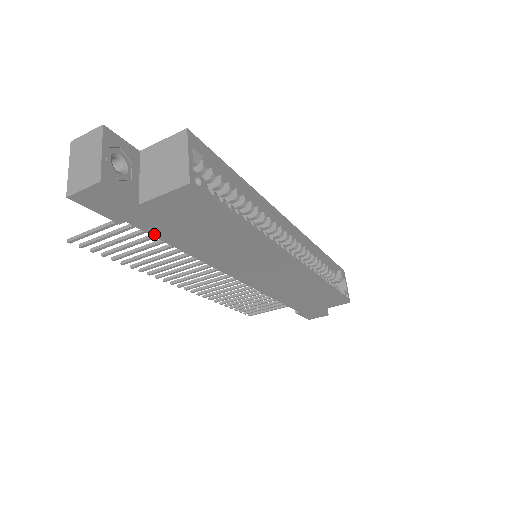
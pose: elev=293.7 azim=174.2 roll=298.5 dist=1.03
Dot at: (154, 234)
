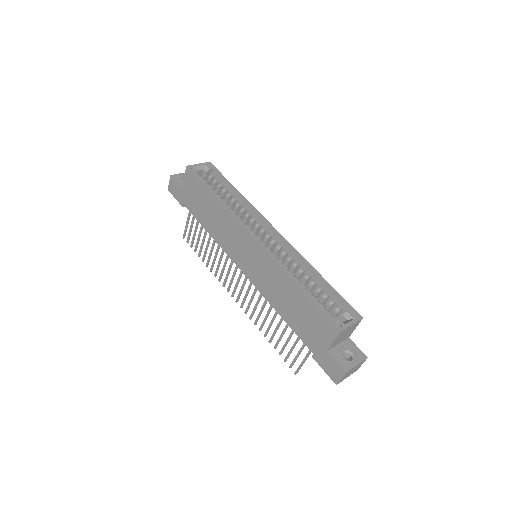
Dot at: (193, 214)
